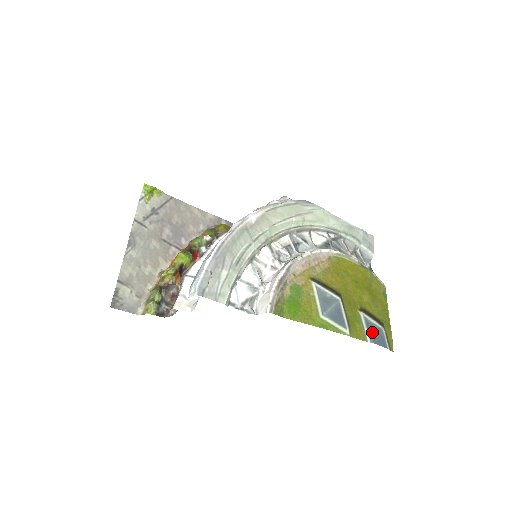
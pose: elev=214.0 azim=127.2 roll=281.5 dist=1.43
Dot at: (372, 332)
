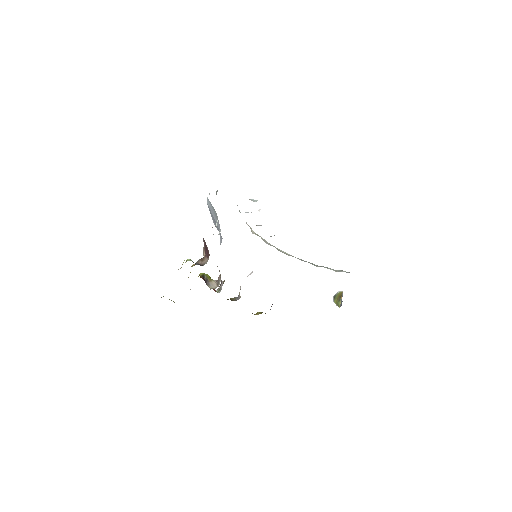
Dot at: occluded
